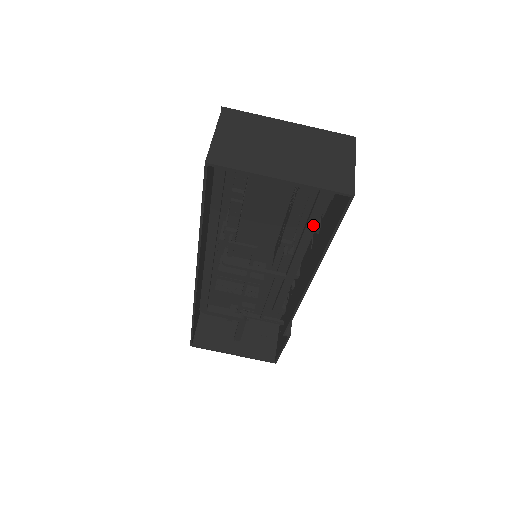
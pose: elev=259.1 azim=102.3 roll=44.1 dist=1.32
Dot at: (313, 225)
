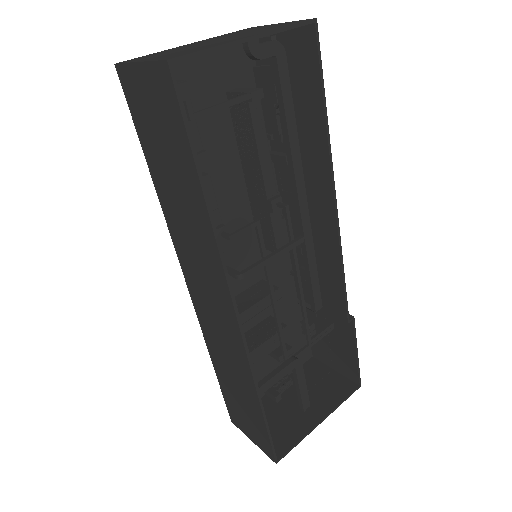
Dot at: (292, 126)
